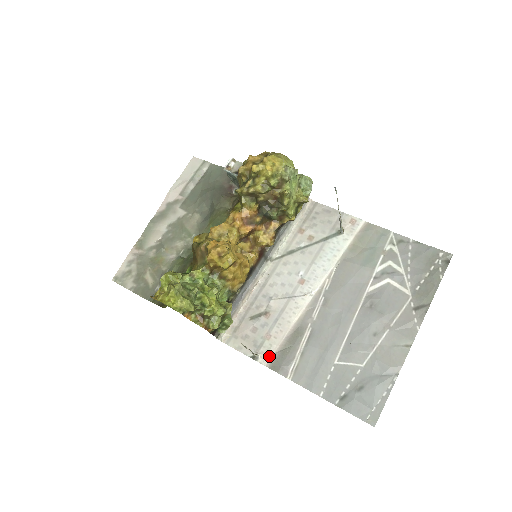
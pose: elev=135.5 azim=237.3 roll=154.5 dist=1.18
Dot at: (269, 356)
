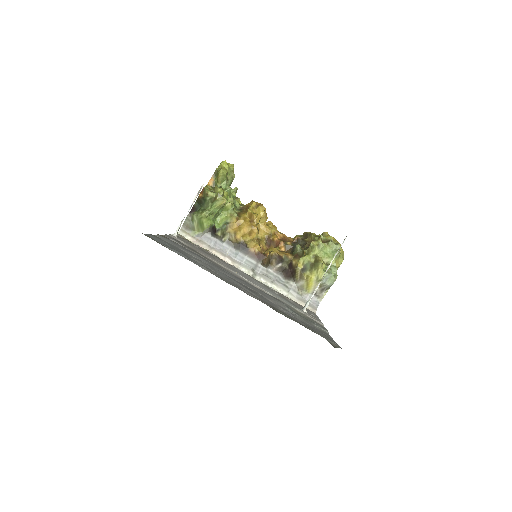
Dot at: (178, 239)
